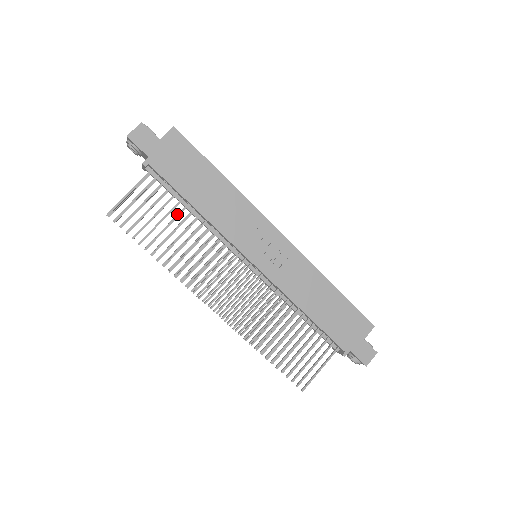
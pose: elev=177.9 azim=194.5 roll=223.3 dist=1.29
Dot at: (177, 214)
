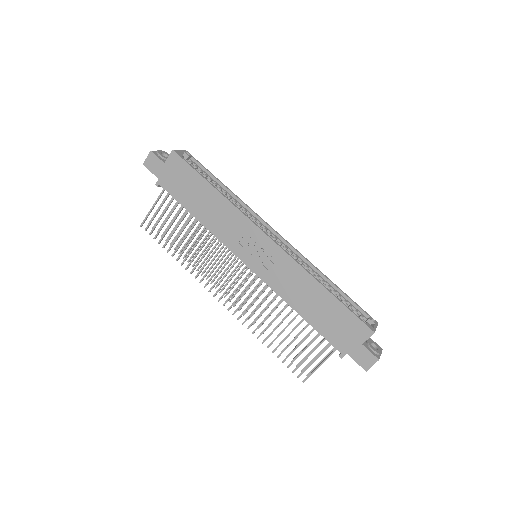
Dot at: (187, 222)
